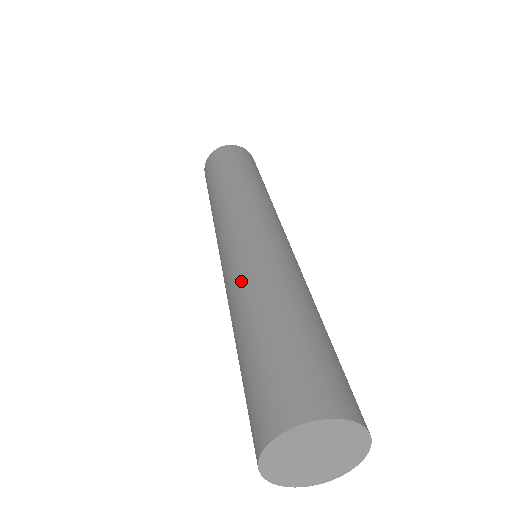
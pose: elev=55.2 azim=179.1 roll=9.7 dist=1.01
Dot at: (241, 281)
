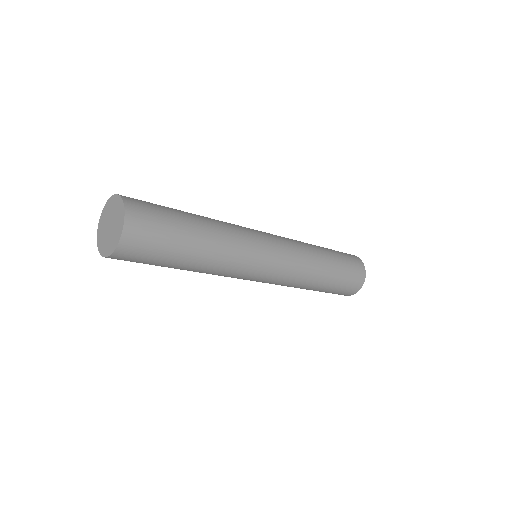
Dot at: occluded
